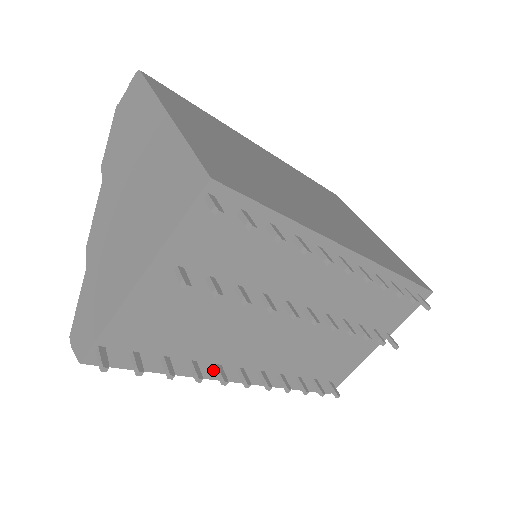
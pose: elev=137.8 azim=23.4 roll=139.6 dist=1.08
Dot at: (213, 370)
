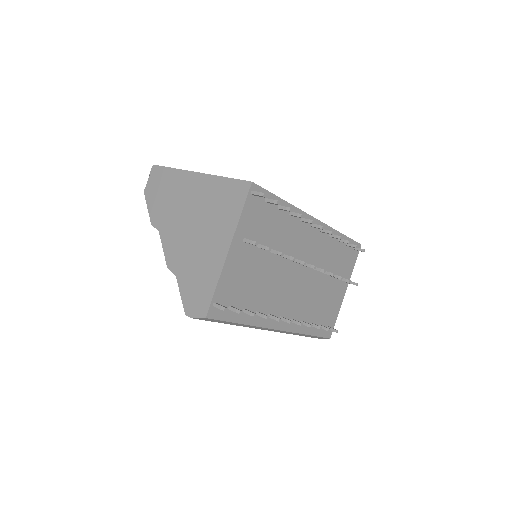
Dot at: (267, 320)
